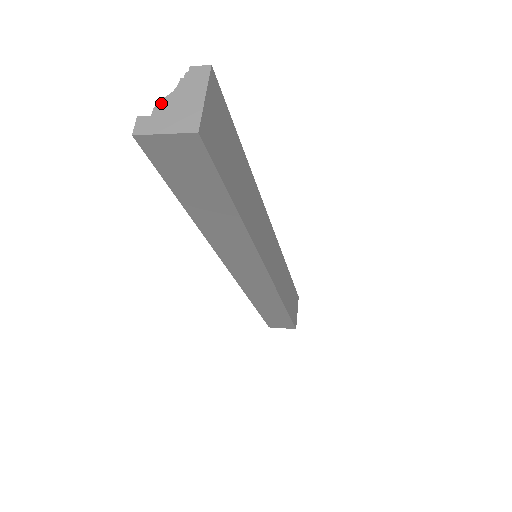
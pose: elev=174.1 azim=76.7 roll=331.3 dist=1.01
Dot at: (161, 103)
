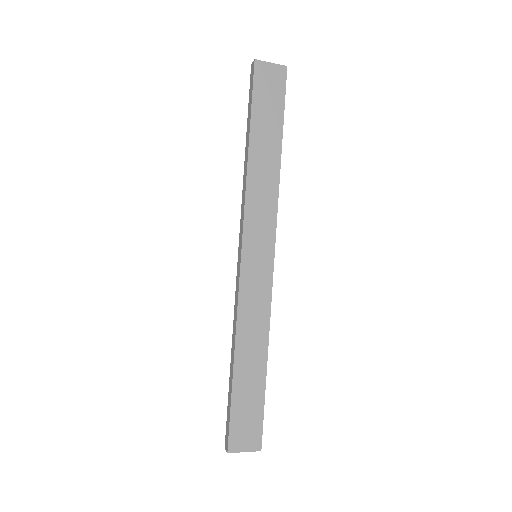
Dot at: occluded
